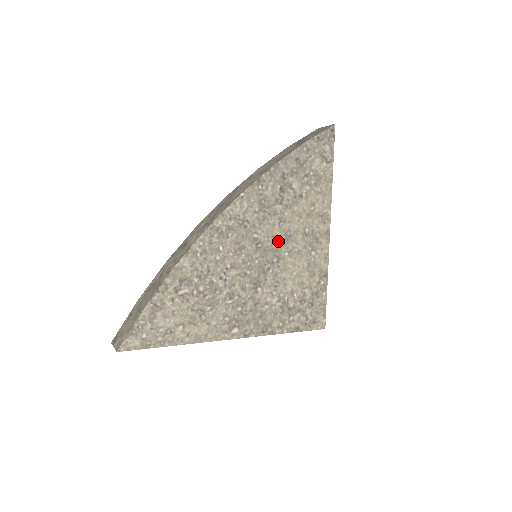
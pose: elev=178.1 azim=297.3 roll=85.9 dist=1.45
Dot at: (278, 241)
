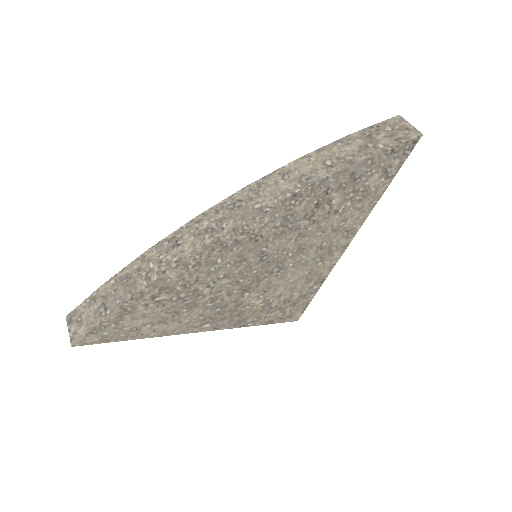
Dot at: (287, 254)
